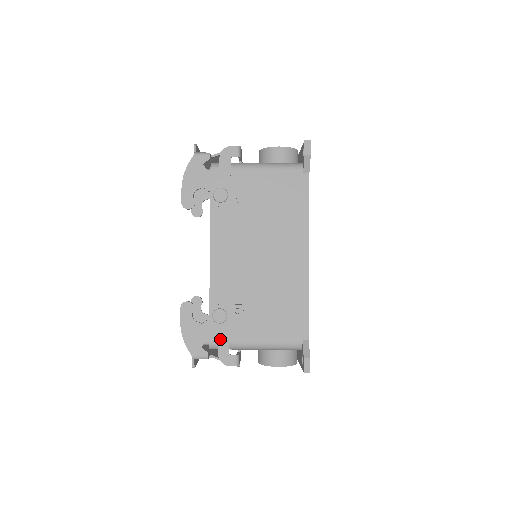
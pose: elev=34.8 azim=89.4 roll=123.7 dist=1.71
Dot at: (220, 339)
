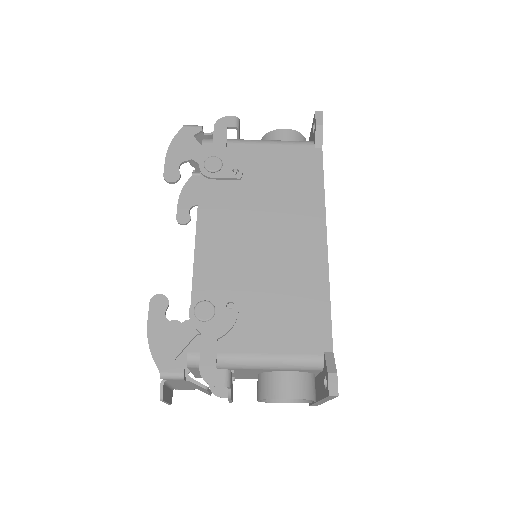
Dot at: (203, 345)
